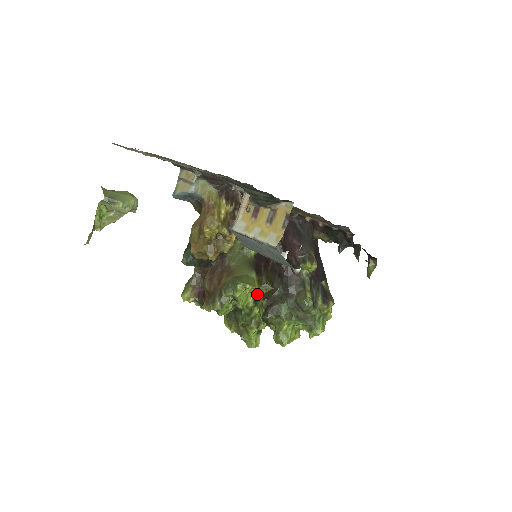
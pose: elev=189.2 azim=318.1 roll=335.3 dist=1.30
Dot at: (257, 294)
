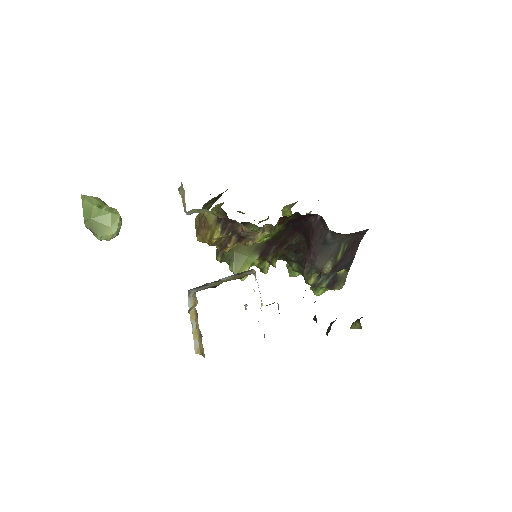
Dot at: occluded
